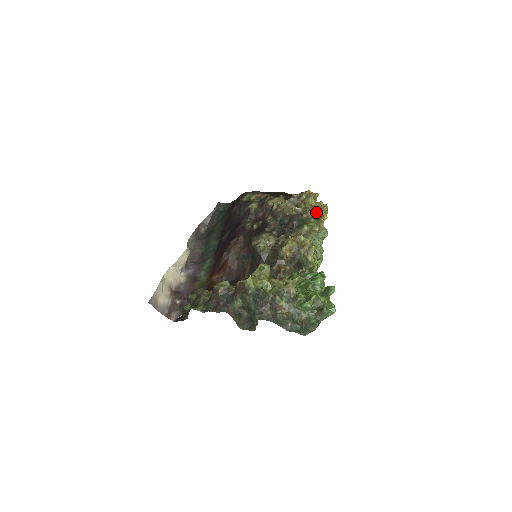
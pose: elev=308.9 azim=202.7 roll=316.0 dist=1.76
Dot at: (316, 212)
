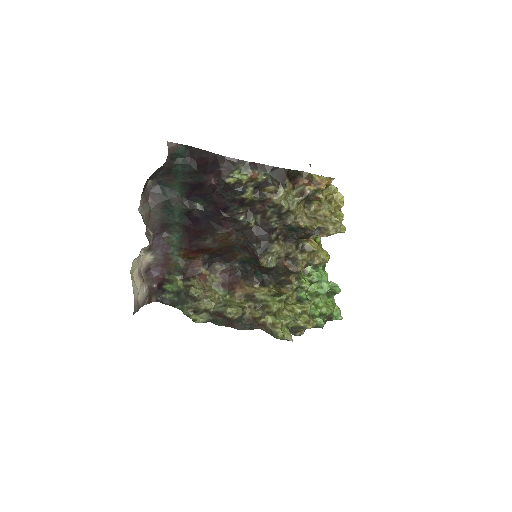
Dot at: occluded
